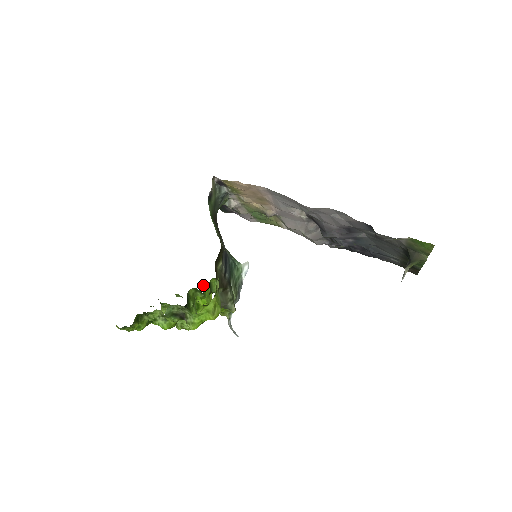
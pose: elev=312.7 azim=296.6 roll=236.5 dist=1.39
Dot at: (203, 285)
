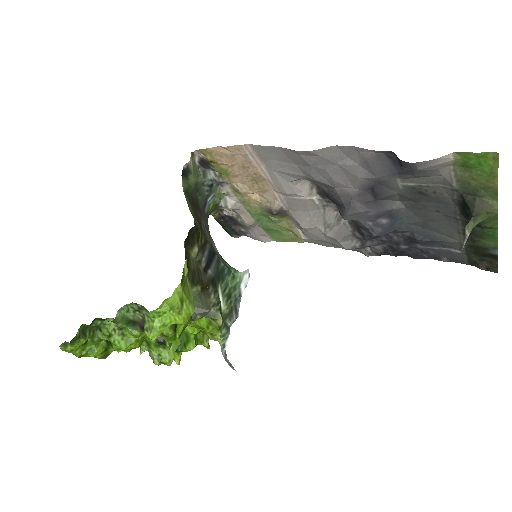
Dot at: occluded
